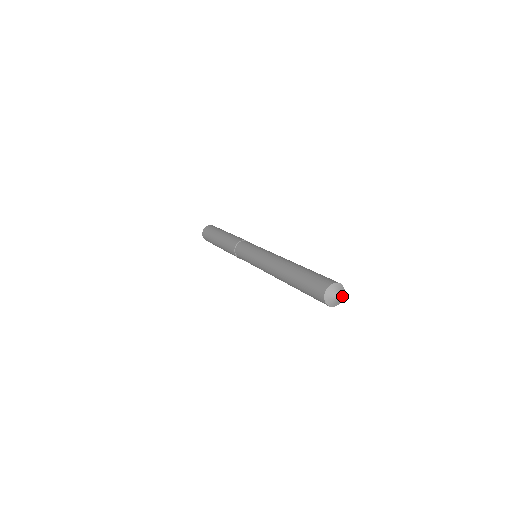
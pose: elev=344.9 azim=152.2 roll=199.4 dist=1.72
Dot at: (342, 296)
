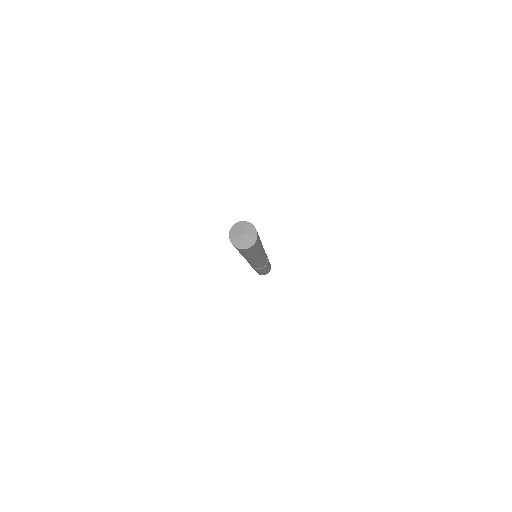
Dot at: (252, 233)
